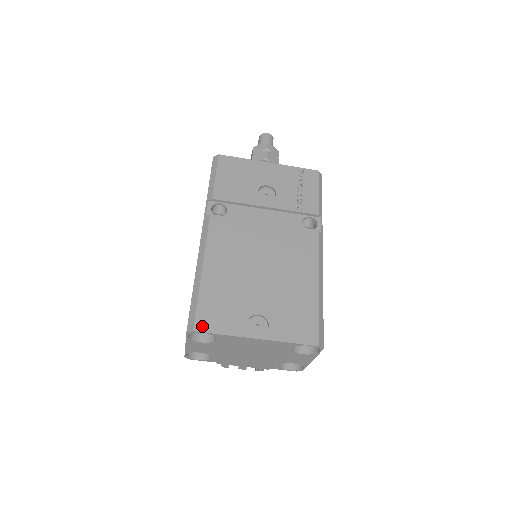
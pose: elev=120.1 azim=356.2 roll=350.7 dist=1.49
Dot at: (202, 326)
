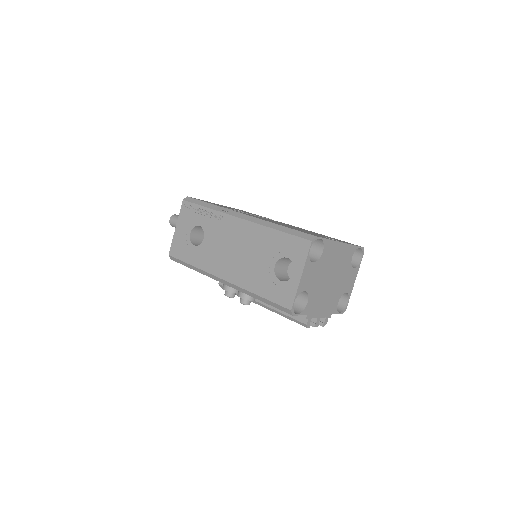
Dot at: occluded
